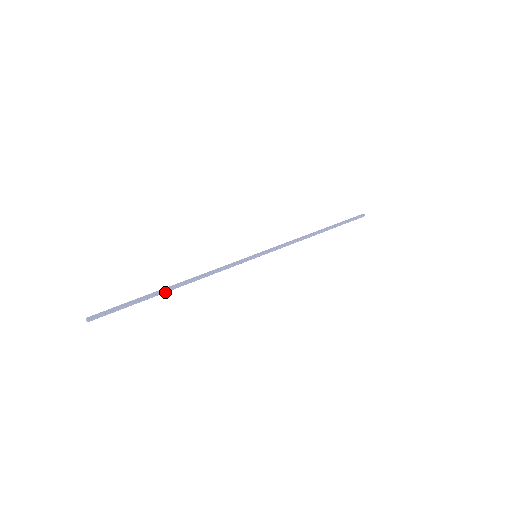
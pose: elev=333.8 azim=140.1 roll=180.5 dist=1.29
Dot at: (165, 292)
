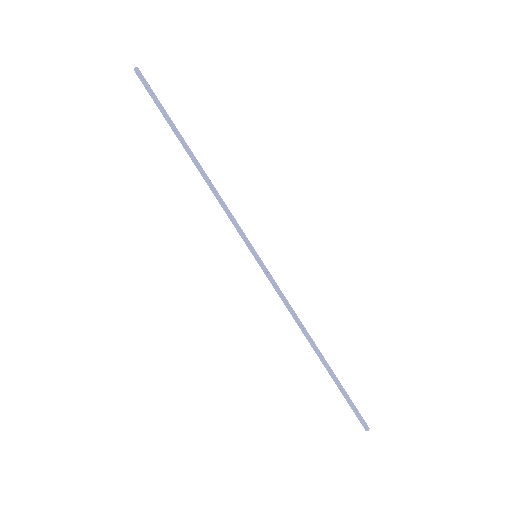
Dot at: (184, 145)
